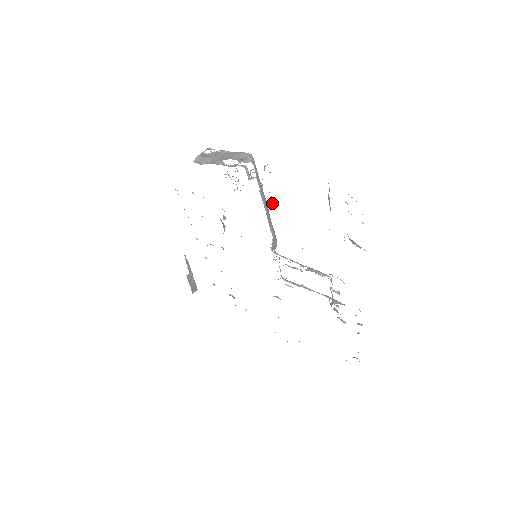
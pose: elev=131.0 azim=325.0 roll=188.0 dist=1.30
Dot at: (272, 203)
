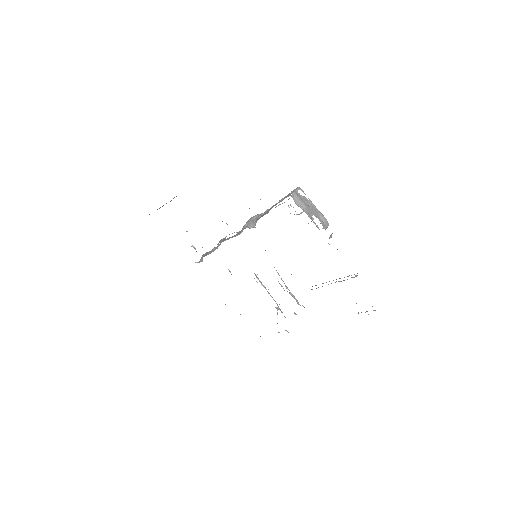
Dot at: occluded
